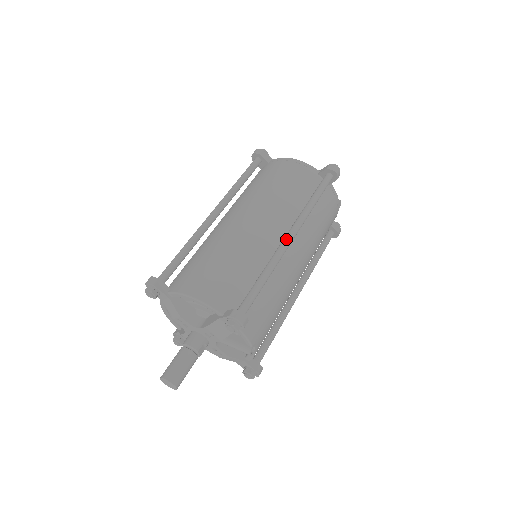
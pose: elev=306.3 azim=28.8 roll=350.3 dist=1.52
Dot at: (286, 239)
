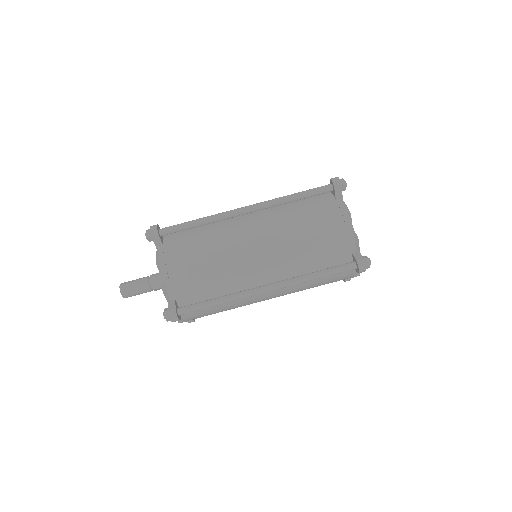
Dot at: (261, 290)
